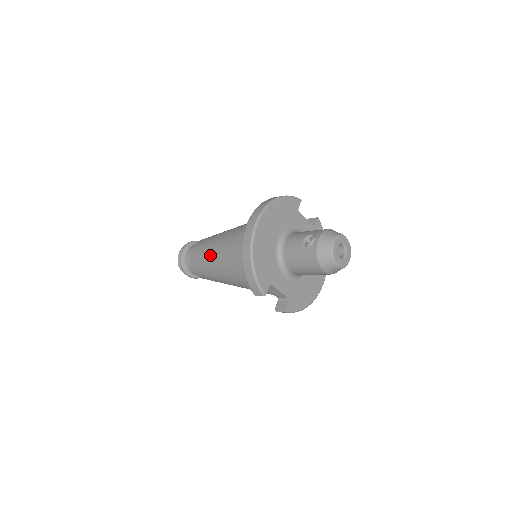
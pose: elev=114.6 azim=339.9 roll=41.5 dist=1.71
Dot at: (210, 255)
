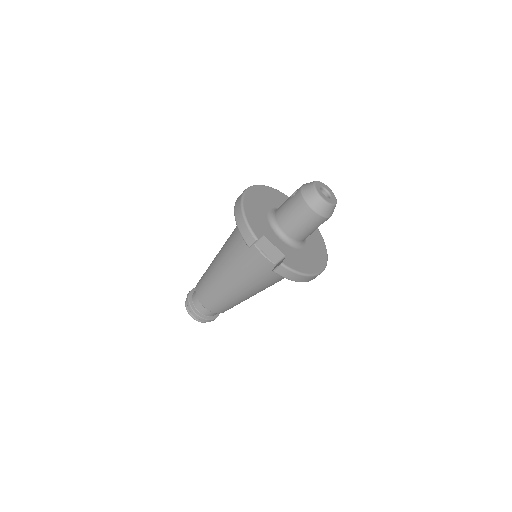
Dot at: (212, 264)
